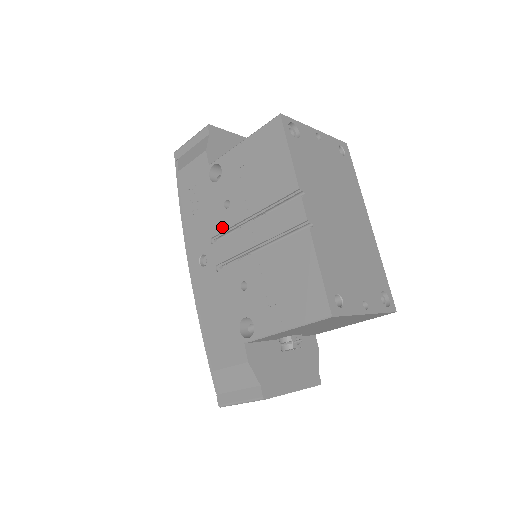
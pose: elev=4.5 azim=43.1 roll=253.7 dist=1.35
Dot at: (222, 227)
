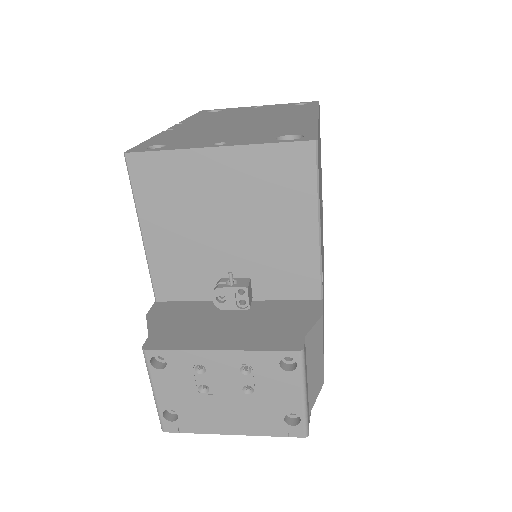
Dot at: occluded
